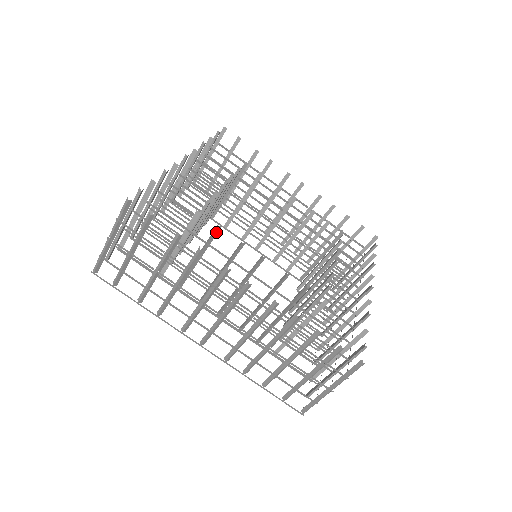
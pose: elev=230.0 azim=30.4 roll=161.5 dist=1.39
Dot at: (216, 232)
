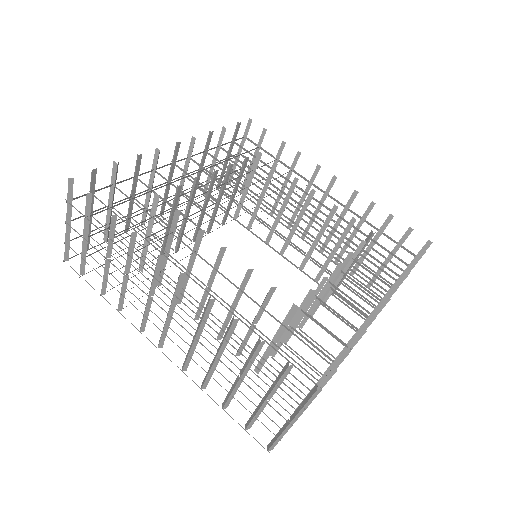
Dot at: (176, 218)
